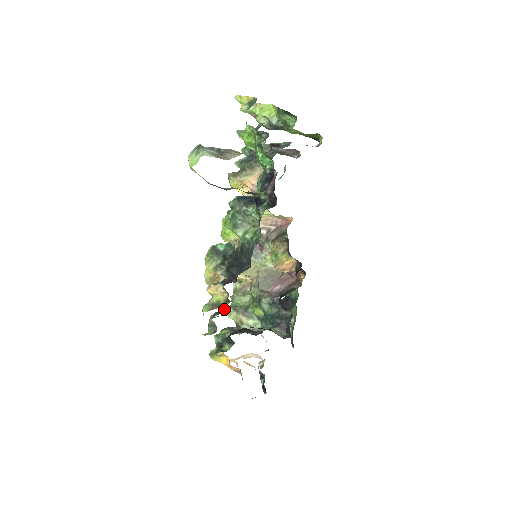
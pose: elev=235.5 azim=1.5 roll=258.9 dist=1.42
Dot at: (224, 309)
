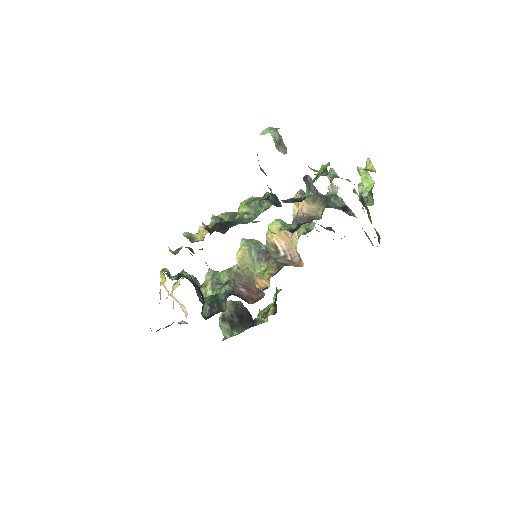
Dot at: (210, 269)
